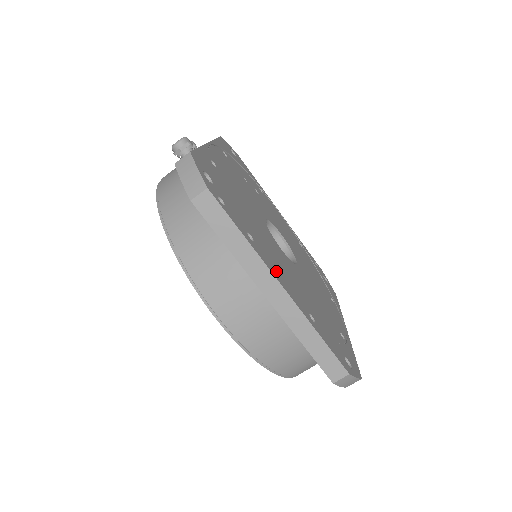
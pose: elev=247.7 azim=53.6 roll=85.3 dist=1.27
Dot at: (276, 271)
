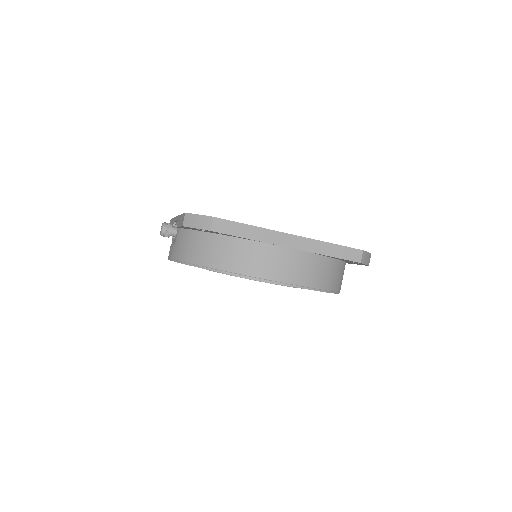
Dot at: occluded
